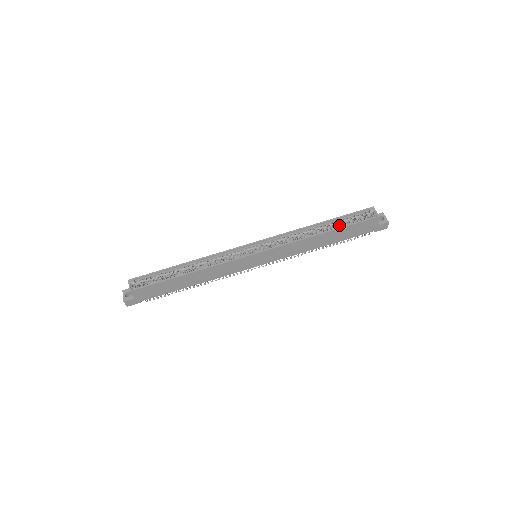
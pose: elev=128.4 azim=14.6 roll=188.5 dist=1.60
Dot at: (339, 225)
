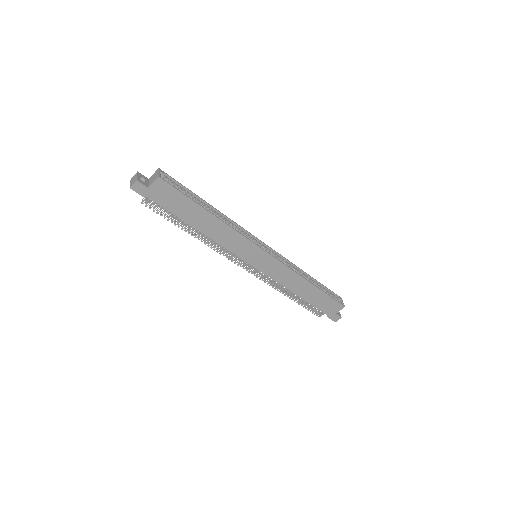
Dot at: (321, 289)
